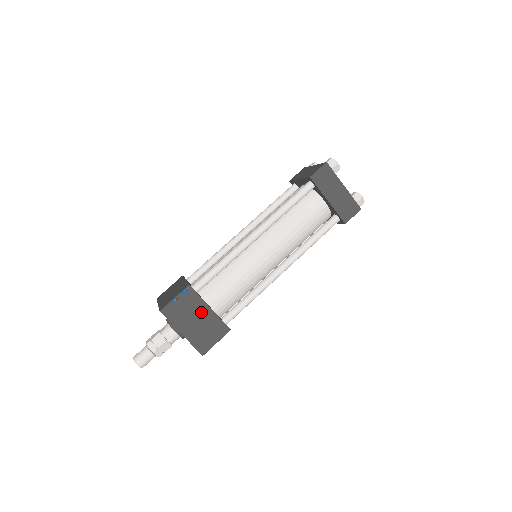
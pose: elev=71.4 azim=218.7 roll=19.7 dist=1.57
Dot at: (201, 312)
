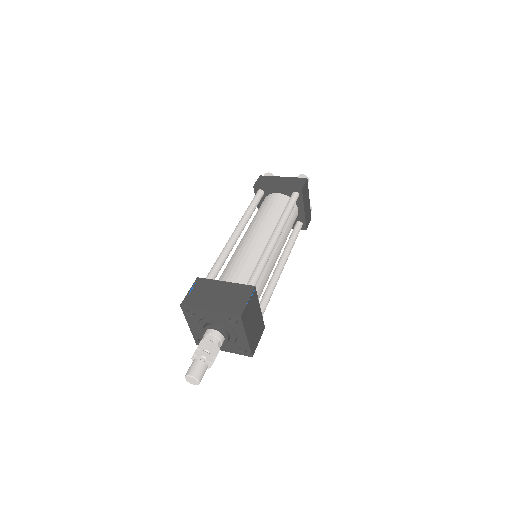
Dot at: (256, 313)
